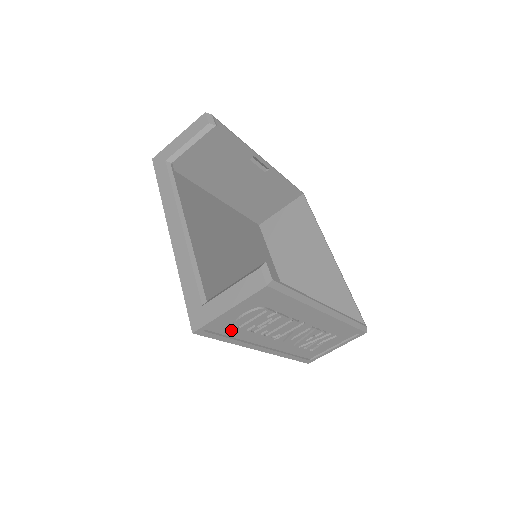
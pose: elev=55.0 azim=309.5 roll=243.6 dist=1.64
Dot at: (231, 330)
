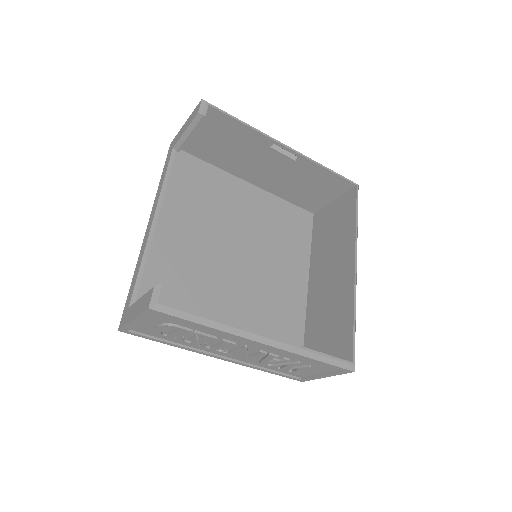
Dot at: occluded
